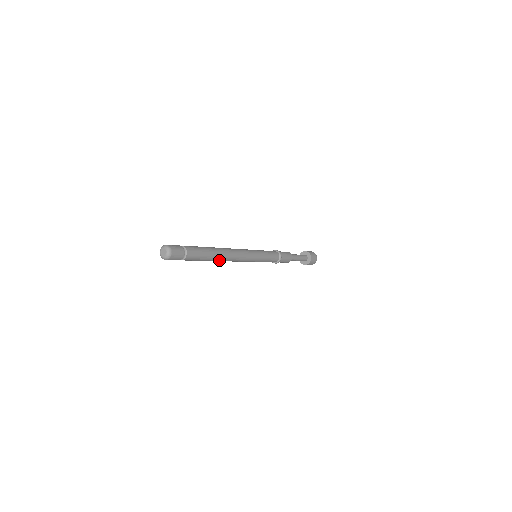
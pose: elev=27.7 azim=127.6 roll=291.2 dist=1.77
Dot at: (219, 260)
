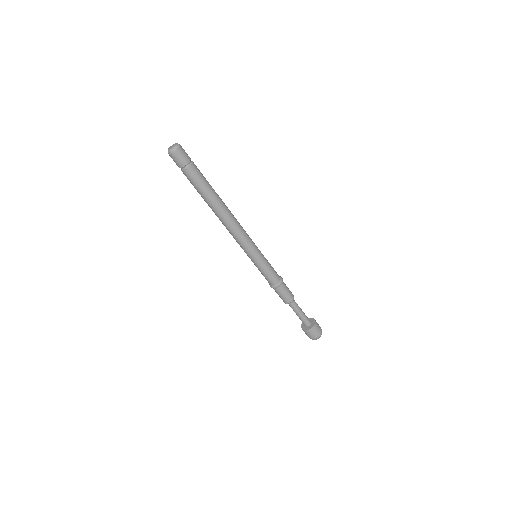
Dot at: (220, 210)
